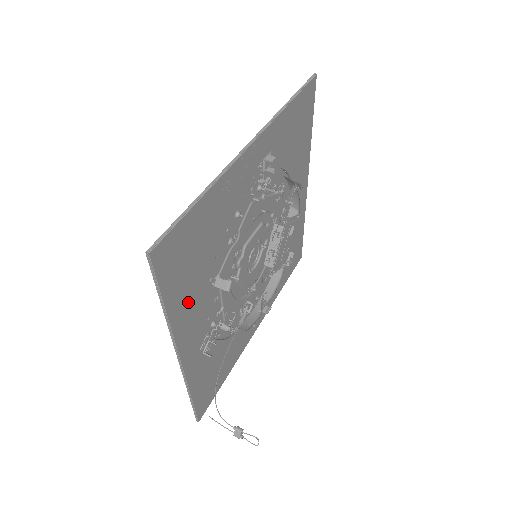
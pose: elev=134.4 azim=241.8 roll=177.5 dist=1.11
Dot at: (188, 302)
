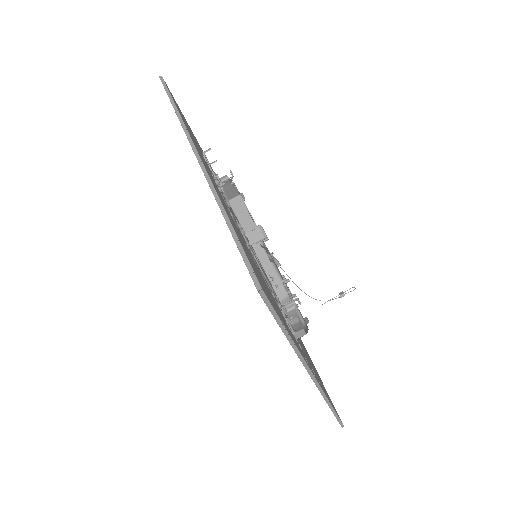
Dot at: (305, 349)
